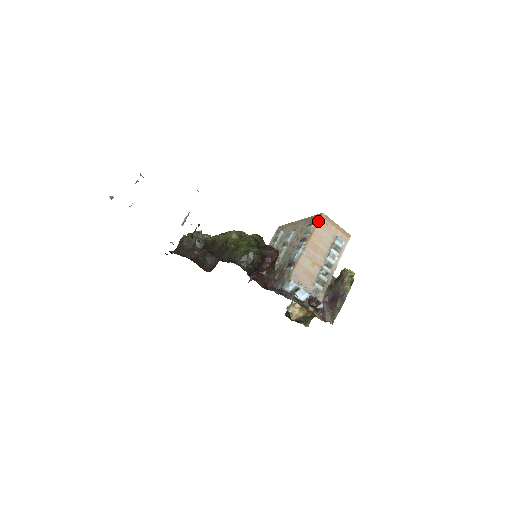
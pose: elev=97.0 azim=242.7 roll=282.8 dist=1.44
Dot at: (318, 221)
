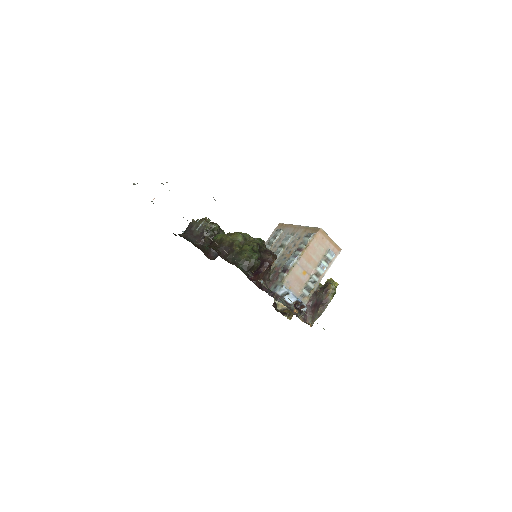
Dot at: (315, 235)
